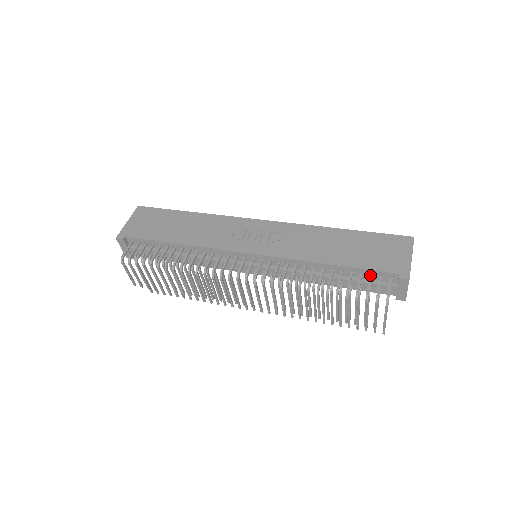
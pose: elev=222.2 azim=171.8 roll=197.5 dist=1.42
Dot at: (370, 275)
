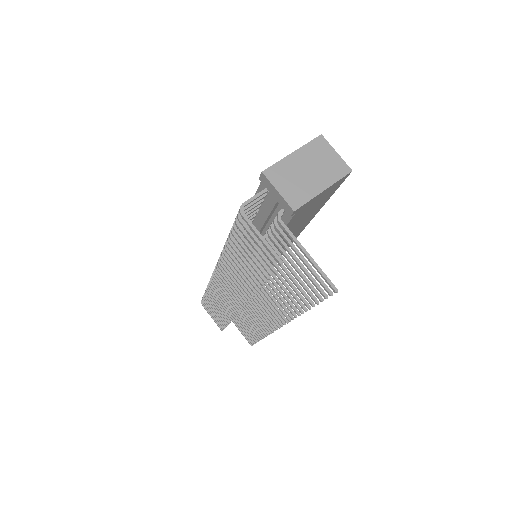
Dot at: (260, 200)
